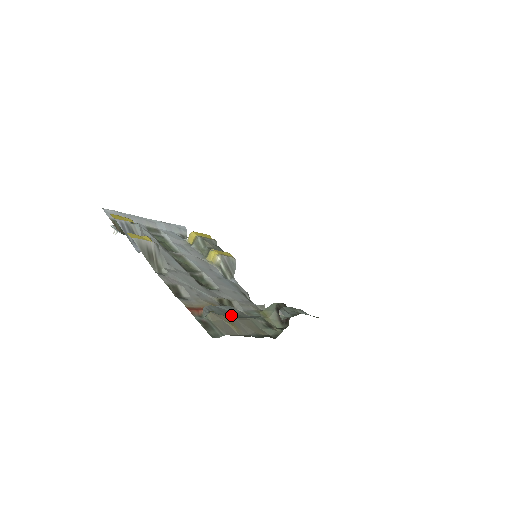
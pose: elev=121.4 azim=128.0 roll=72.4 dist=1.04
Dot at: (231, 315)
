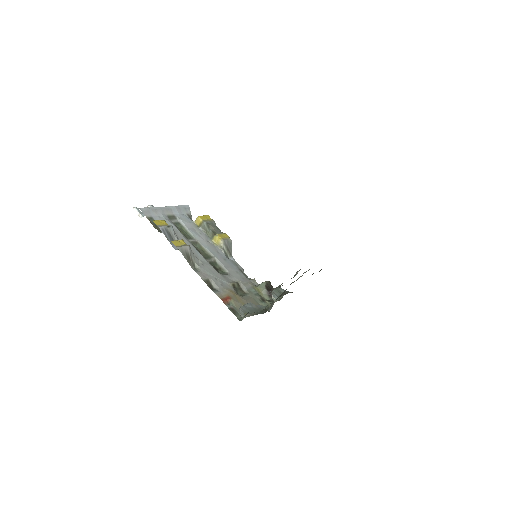
Dot at: (253, 311)
